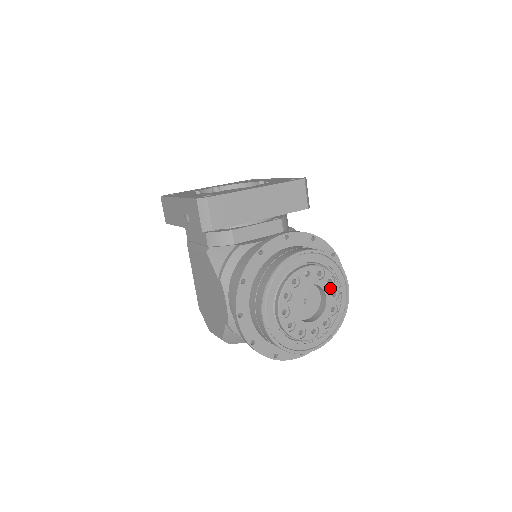
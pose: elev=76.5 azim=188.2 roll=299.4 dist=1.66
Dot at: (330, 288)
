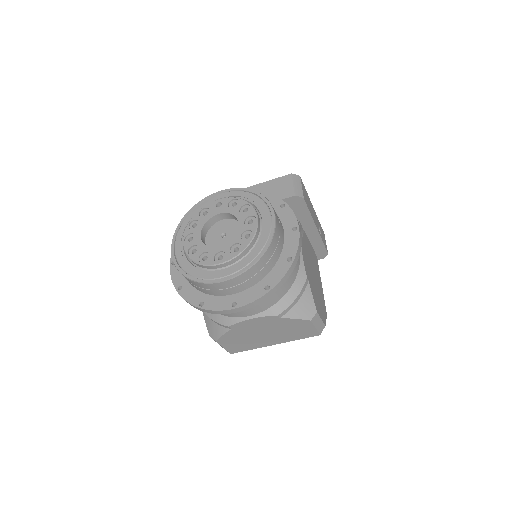
Dot at: (244, 215)
